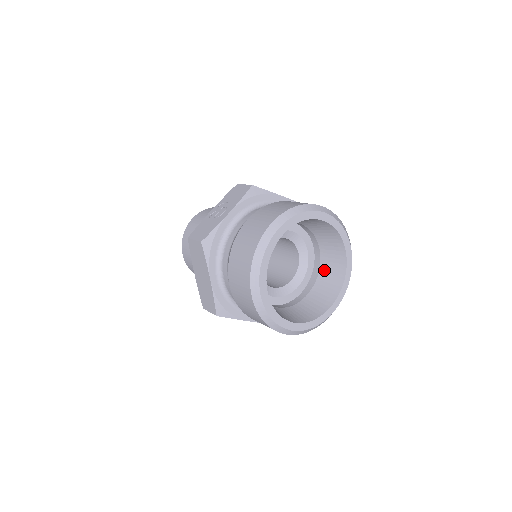
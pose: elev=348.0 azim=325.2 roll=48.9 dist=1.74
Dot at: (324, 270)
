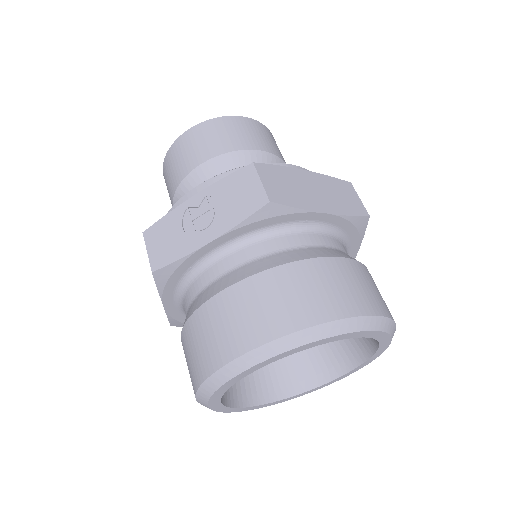
Dot at: occluded
